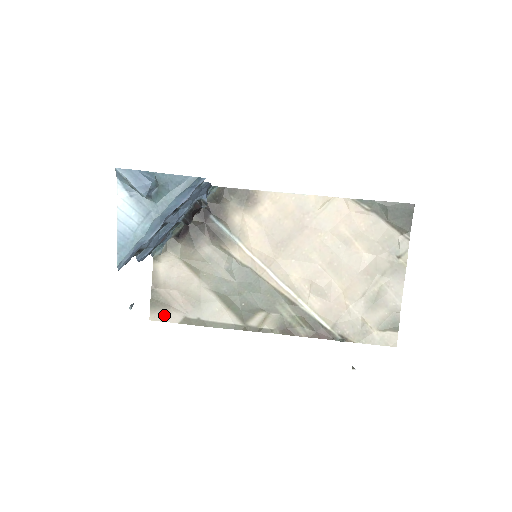
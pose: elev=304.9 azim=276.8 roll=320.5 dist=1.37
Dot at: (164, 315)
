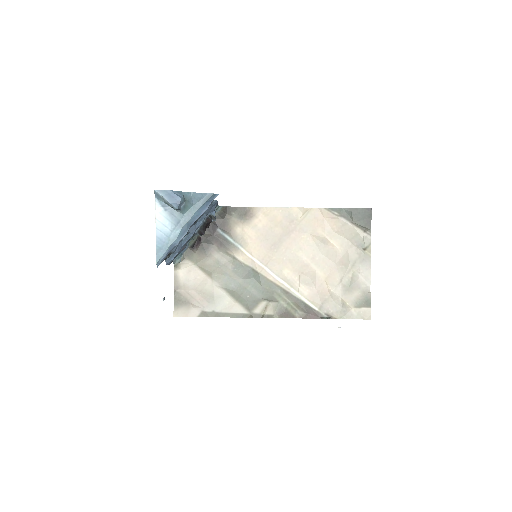
Dot at: (185, 311)
